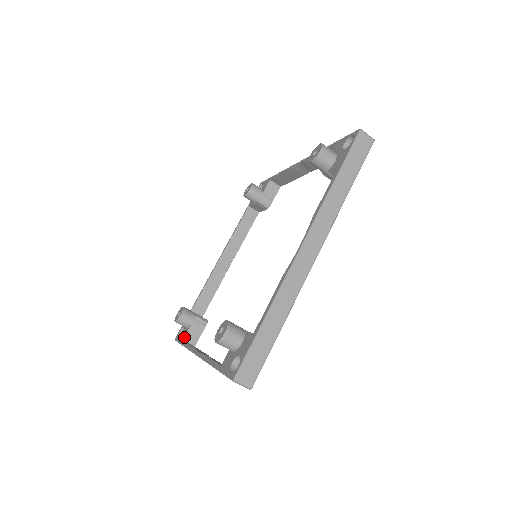
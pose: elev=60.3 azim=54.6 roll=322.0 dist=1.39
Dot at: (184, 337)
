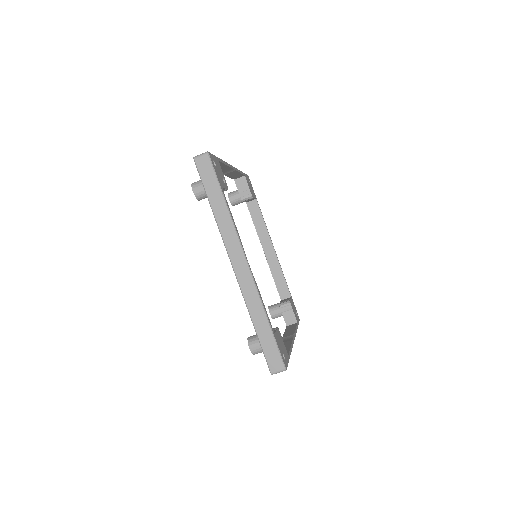
Dot at: occluded
